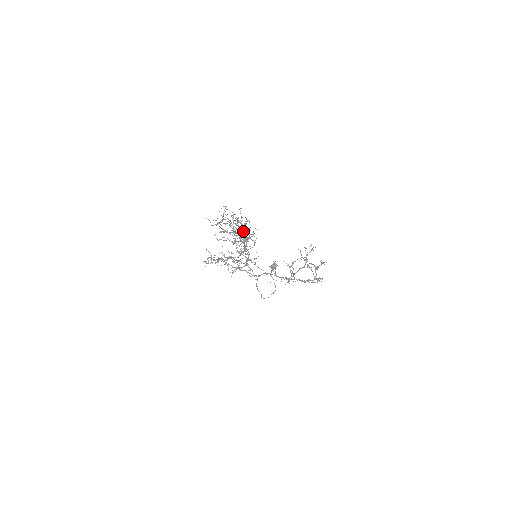
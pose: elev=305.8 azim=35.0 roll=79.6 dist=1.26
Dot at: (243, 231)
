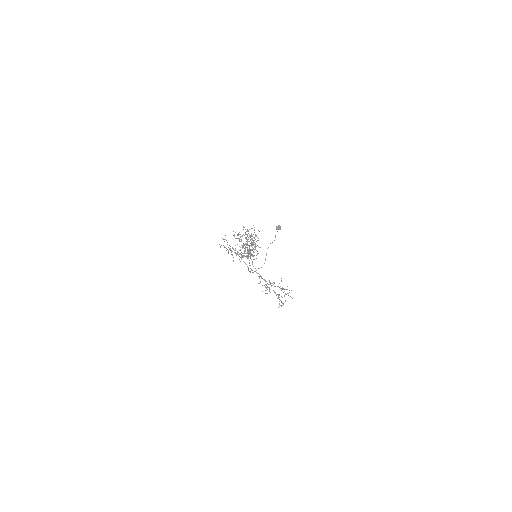
Dot at: (254, 240)
